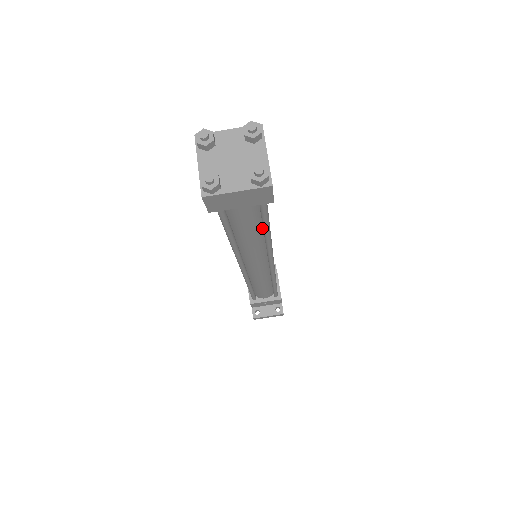
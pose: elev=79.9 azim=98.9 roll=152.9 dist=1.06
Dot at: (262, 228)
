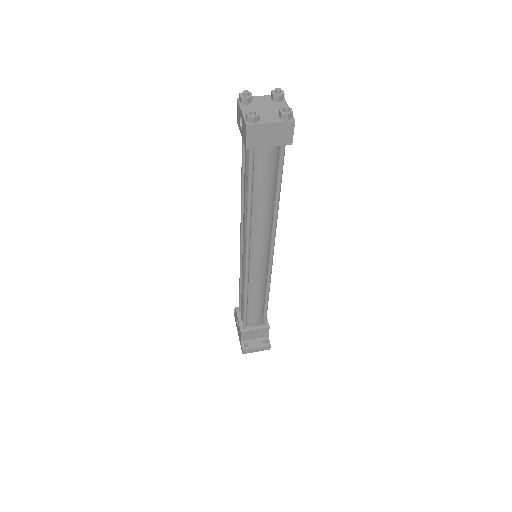
Dot at: (273, 194)
